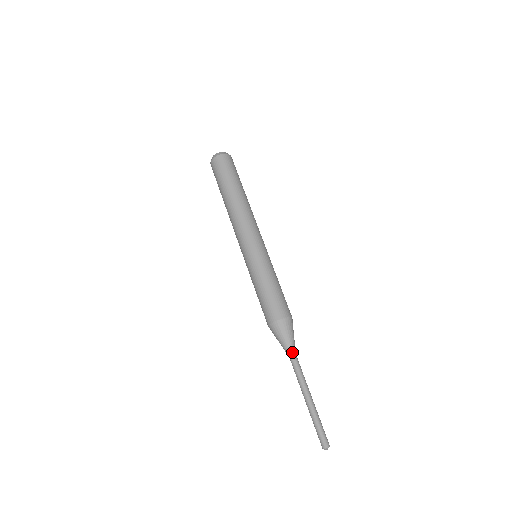
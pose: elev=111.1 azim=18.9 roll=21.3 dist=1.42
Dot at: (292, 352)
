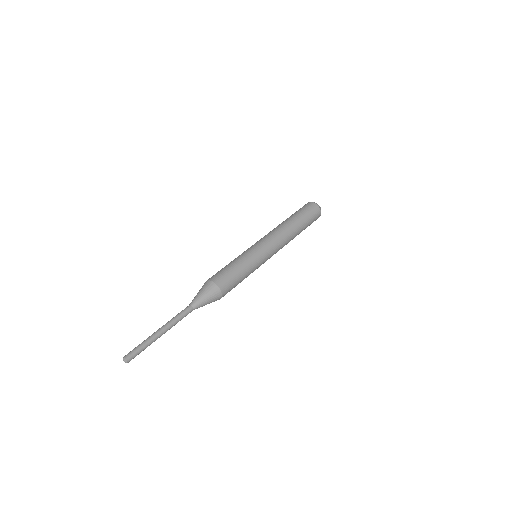
Dot at: (191, 303)
